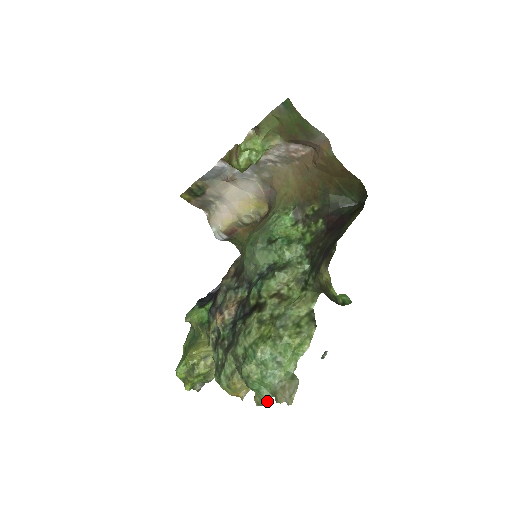
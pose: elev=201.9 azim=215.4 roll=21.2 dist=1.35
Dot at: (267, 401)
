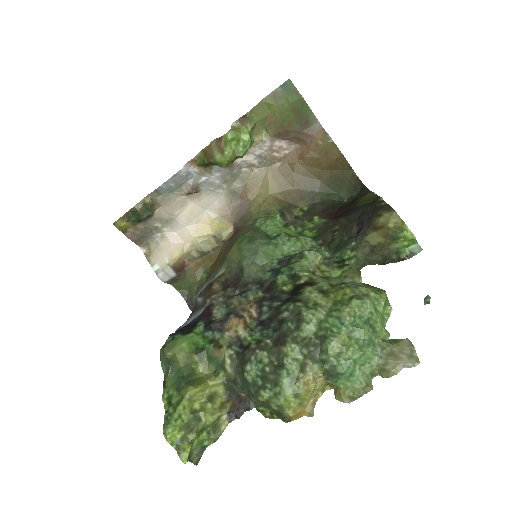
Dot at: (369, 385)
